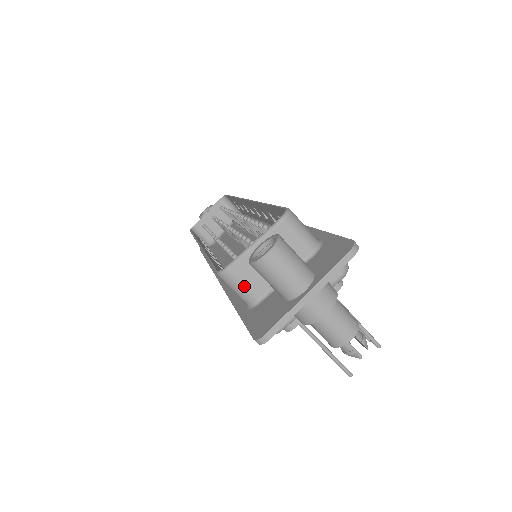
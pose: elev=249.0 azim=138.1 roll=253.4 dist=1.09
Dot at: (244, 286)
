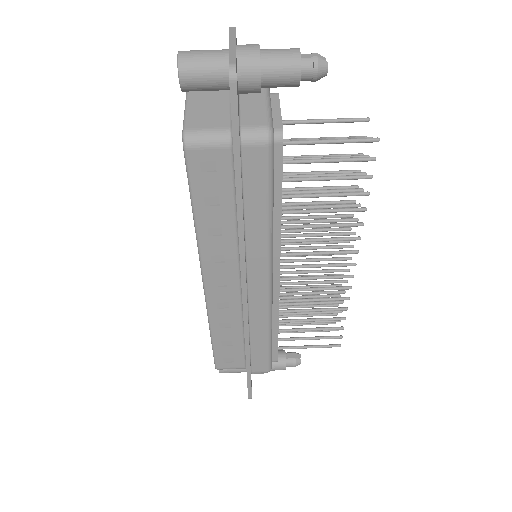
Dot at: (209, 129)
